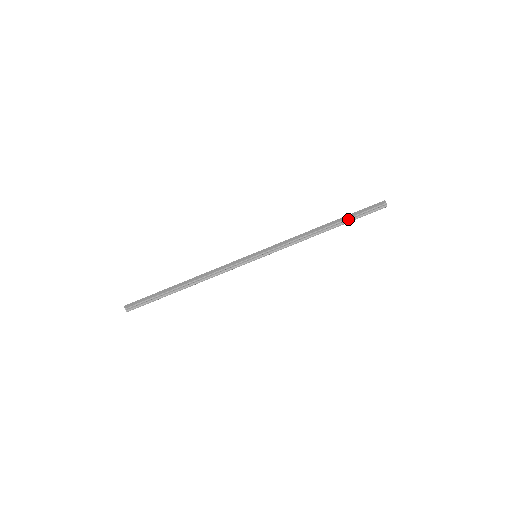
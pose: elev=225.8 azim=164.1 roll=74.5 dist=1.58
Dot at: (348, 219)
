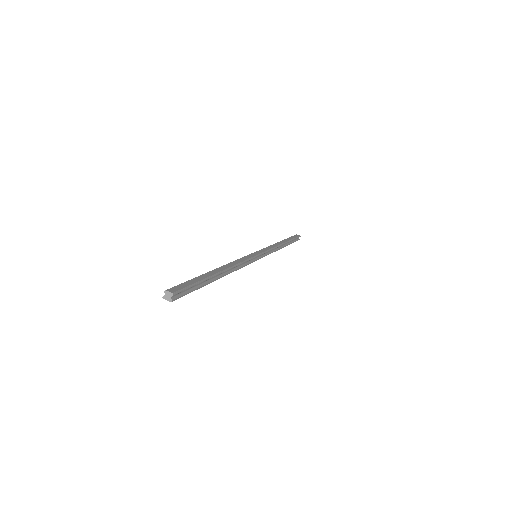
Dot at: occluded
